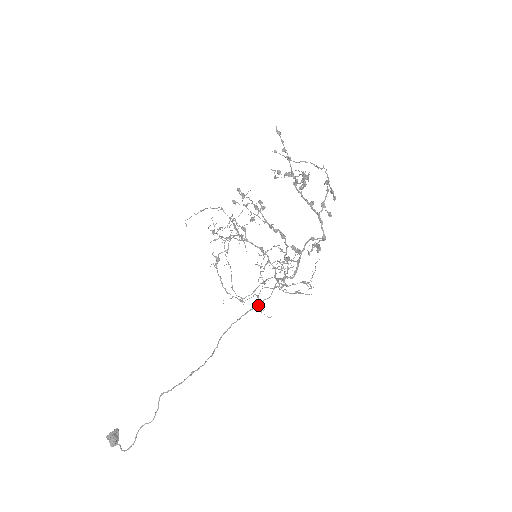
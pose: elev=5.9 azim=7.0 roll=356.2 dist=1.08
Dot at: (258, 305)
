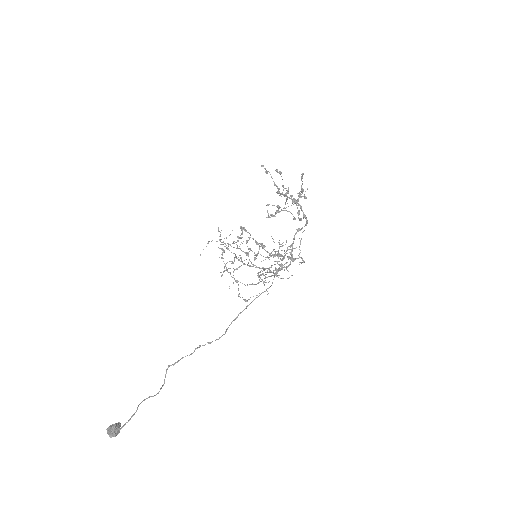
Dot at: occluded
